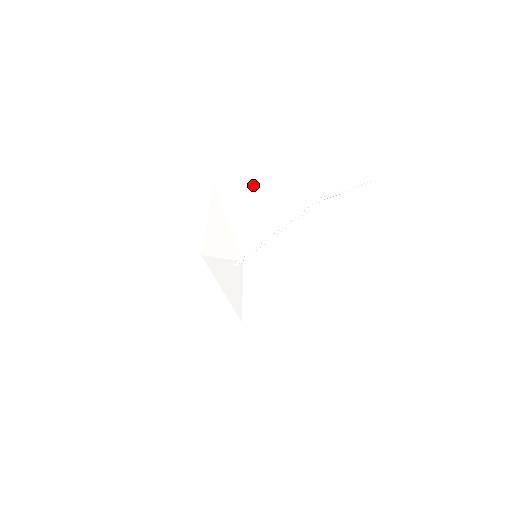
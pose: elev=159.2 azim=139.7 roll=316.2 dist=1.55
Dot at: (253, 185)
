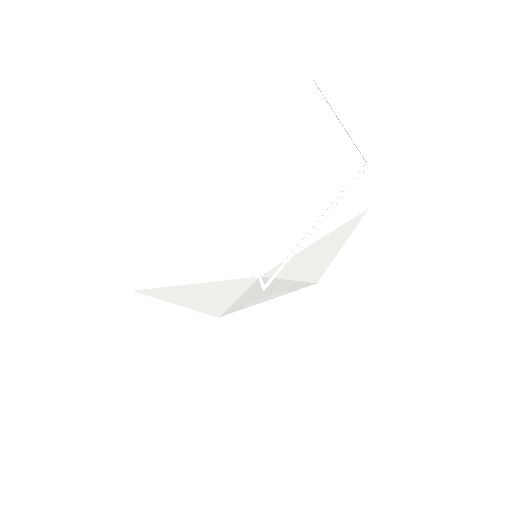
Dot at: (247, 180)
